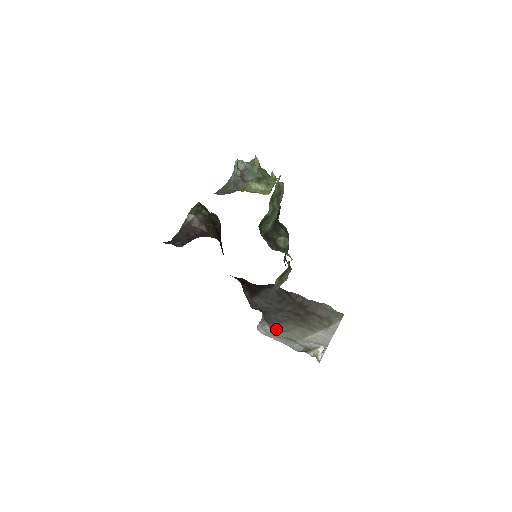
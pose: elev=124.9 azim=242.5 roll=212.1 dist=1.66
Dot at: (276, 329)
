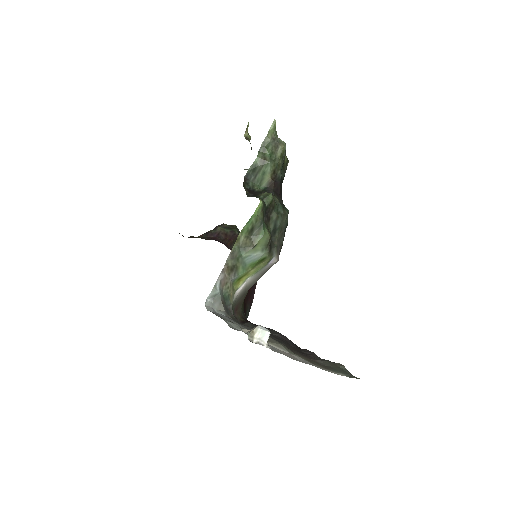
Dot at: (231, 319)
